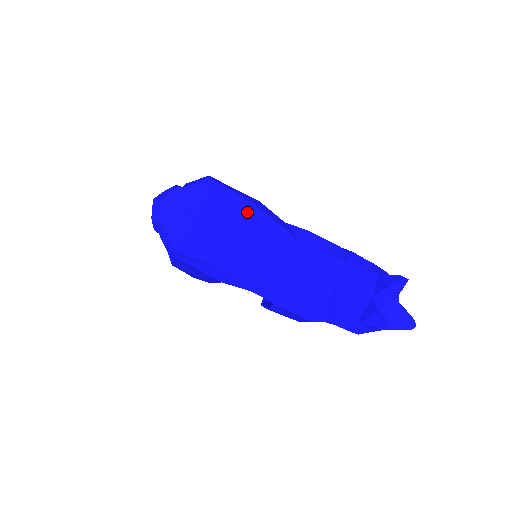
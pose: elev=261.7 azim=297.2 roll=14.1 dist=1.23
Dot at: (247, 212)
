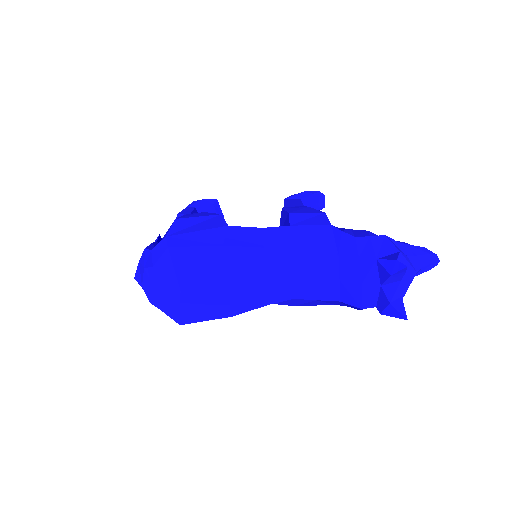
Dot at: (221, 259)
